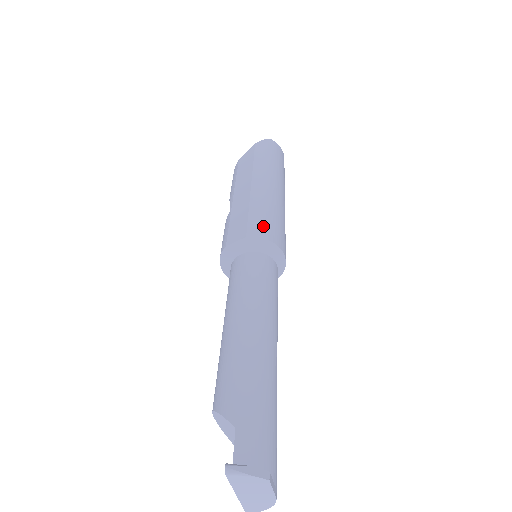
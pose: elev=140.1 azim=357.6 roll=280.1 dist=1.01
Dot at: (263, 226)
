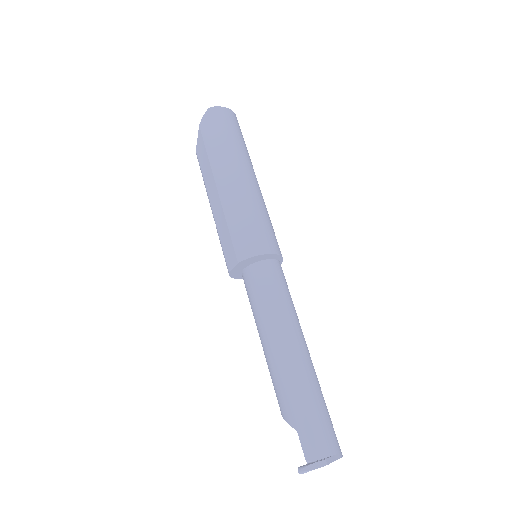
Dot at: (246, 243)
